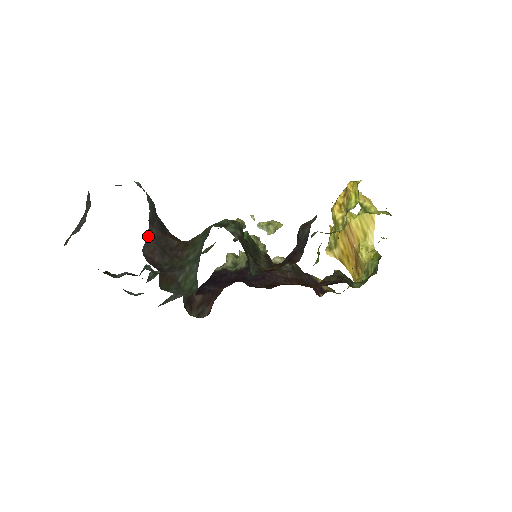
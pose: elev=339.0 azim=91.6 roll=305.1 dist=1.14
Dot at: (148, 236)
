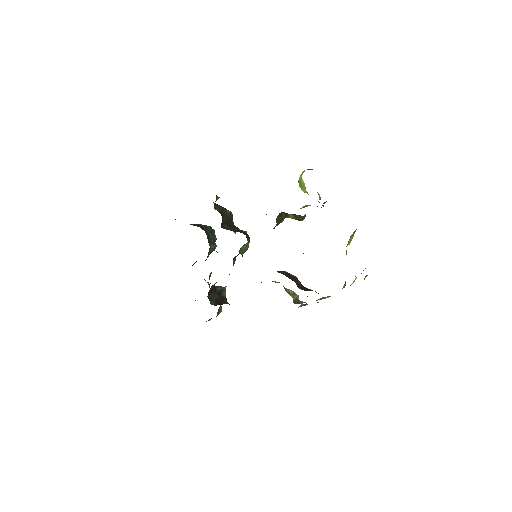
Dot at: (190, 224)
